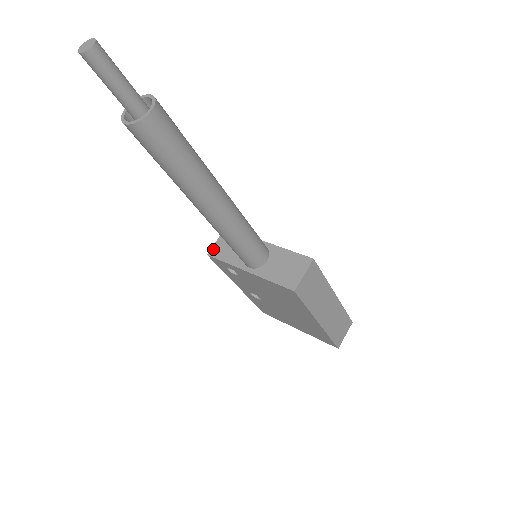
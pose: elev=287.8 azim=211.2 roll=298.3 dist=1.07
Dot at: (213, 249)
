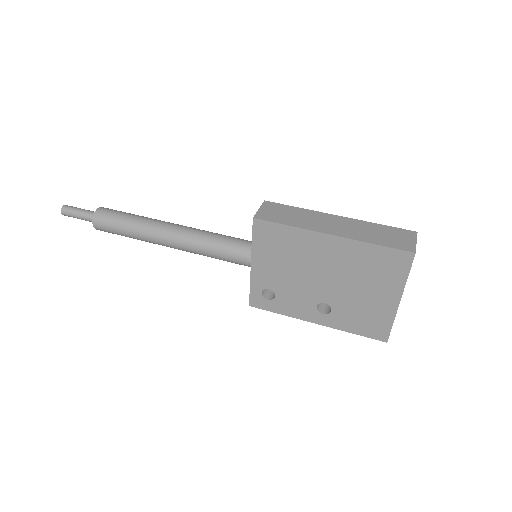
Dot at: occluded
